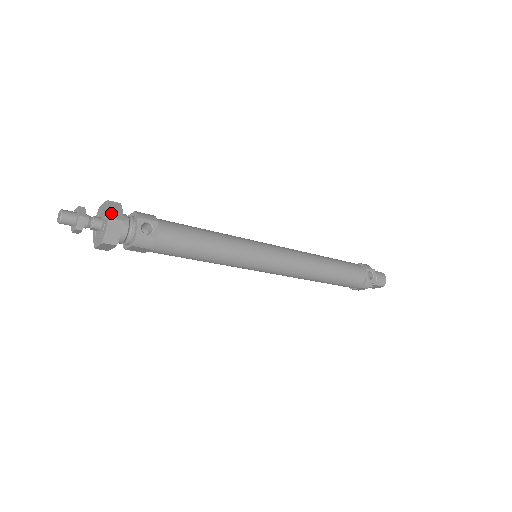
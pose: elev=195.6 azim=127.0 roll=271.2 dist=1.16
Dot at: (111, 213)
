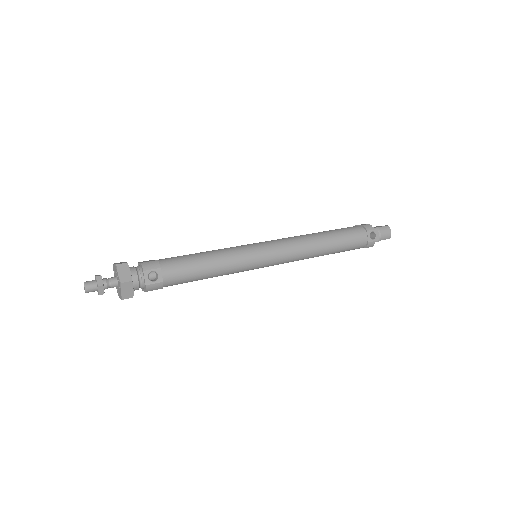
Dot at: (121, 277)
